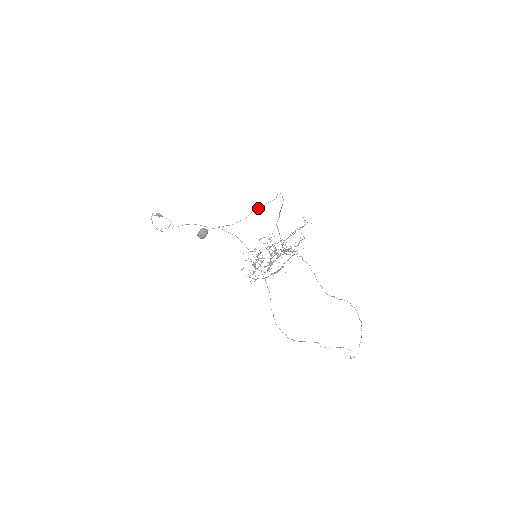
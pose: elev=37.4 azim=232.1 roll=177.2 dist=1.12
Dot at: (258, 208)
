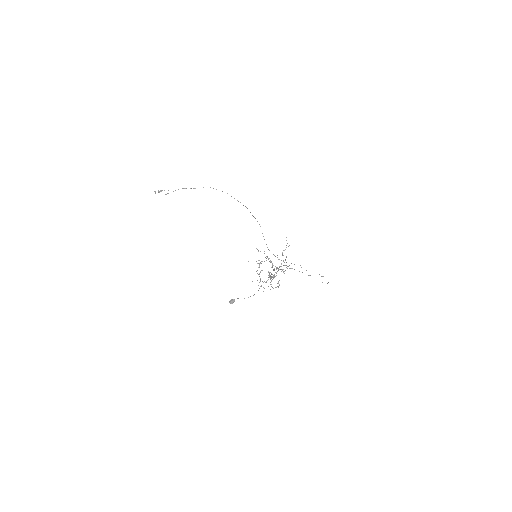
Dot at: occluded
